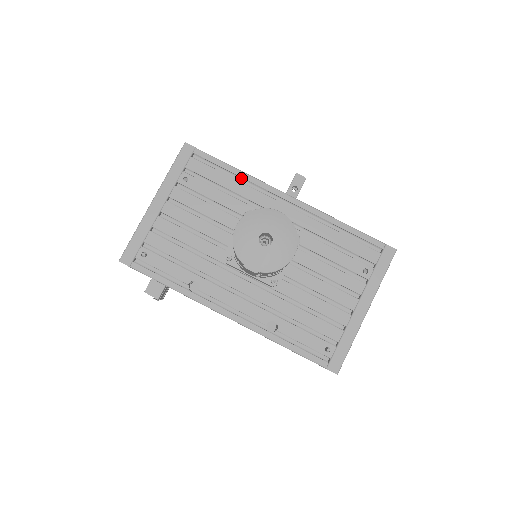
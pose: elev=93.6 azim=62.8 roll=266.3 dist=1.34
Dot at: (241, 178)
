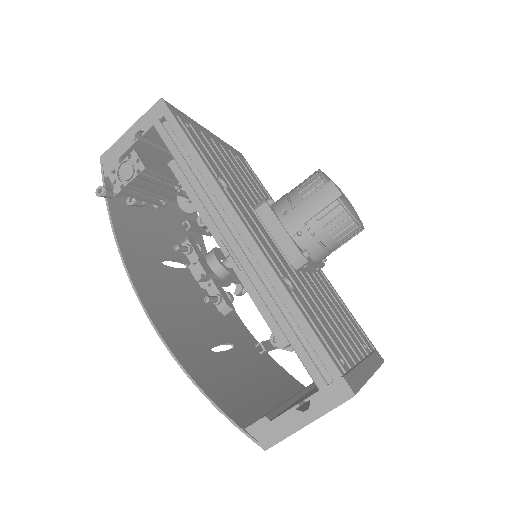
Dot at: occluded
